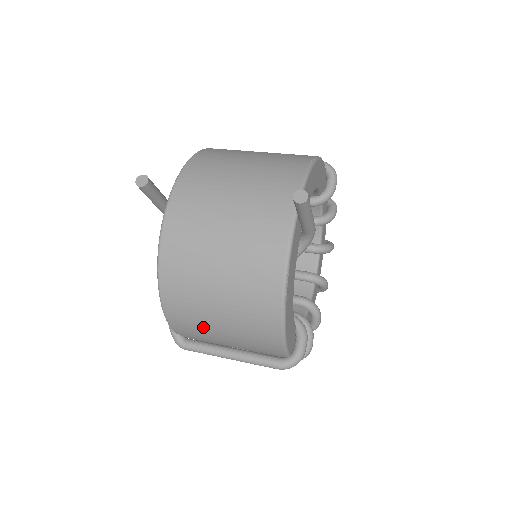
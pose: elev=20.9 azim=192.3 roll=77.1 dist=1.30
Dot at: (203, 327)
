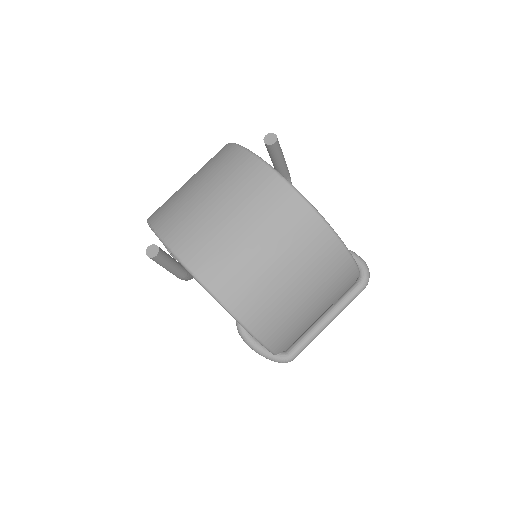
Dot at: (294, 316)
